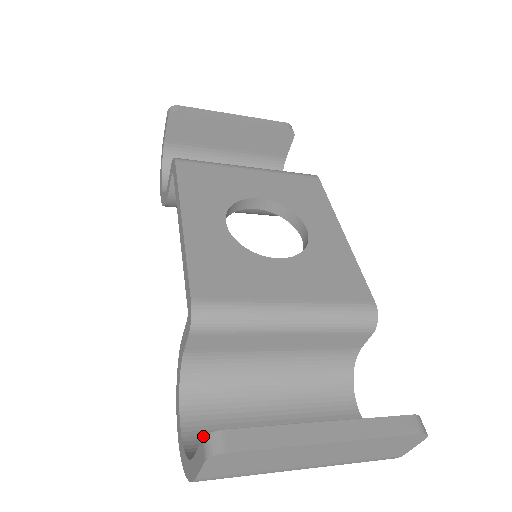
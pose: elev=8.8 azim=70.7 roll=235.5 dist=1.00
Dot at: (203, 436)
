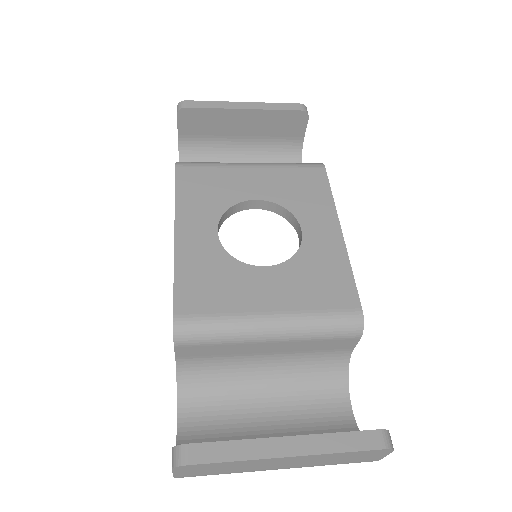
Dot at: (196, 432)
